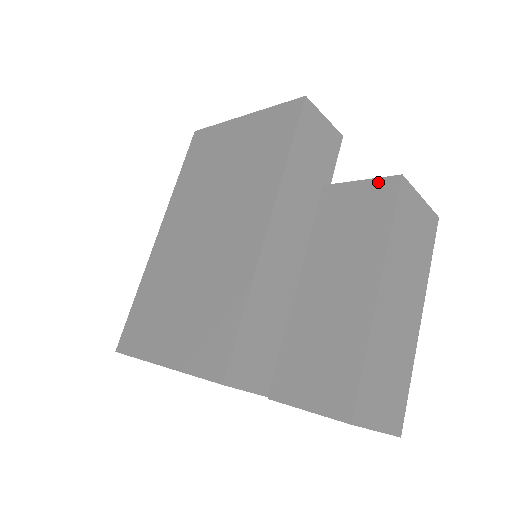
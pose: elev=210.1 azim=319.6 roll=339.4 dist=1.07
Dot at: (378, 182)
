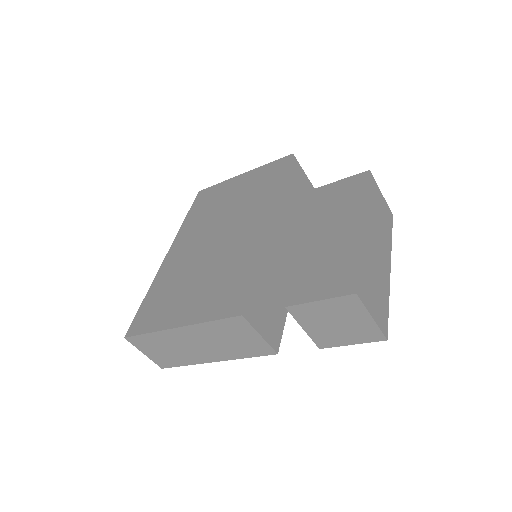
Dot at: (354, 177)
